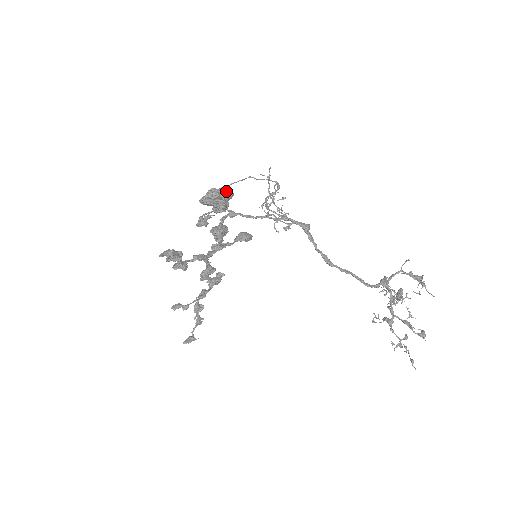
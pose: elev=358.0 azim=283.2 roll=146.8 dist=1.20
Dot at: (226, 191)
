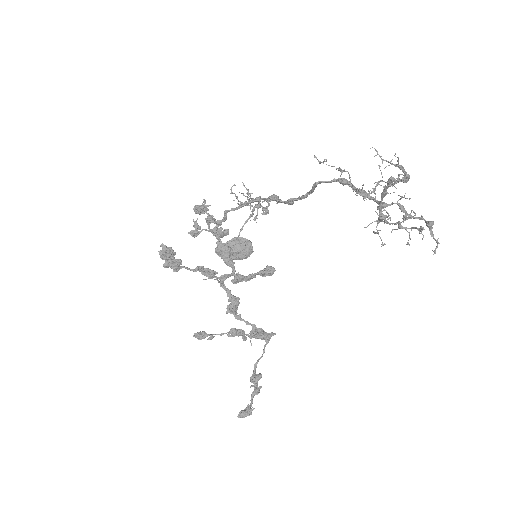
Dot at: (240, 238)
